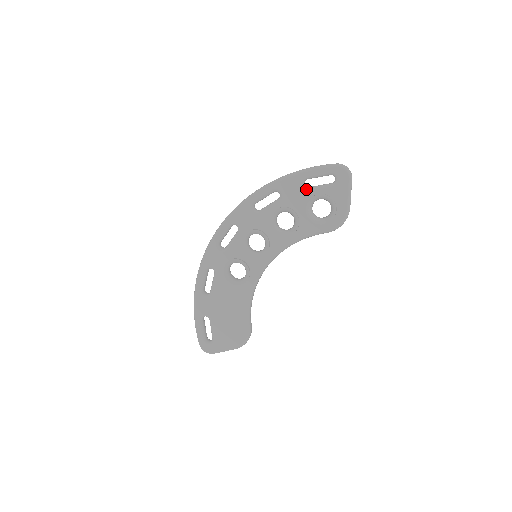
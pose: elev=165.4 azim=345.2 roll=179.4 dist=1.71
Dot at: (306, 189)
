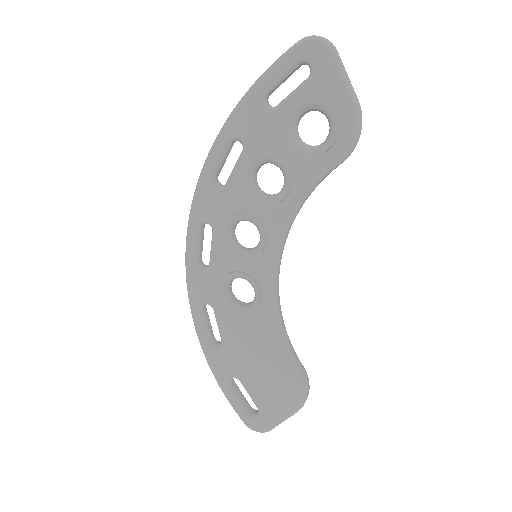
Dot at: (273, 110)
